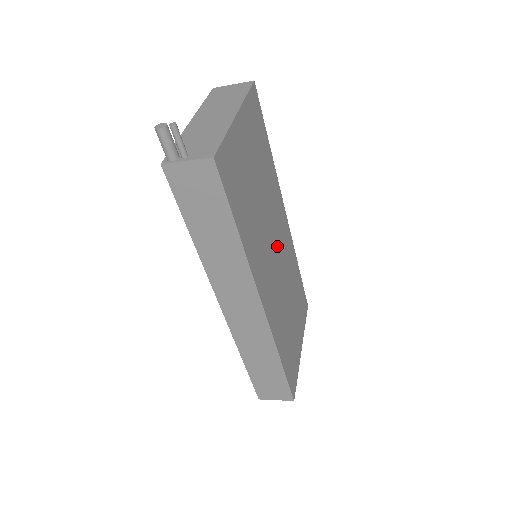
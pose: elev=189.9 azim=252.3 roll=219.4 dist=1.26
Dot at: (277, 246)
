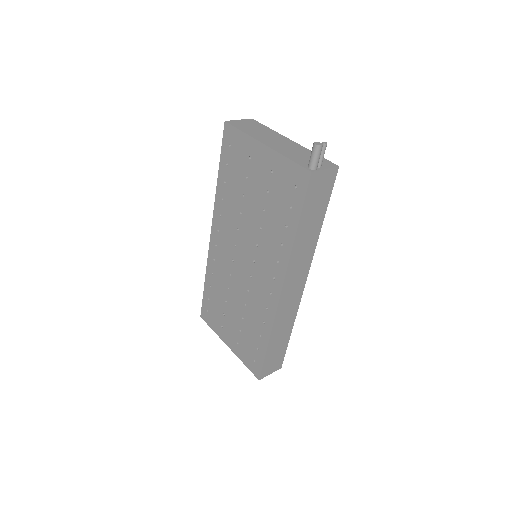
Dot at: occluded
